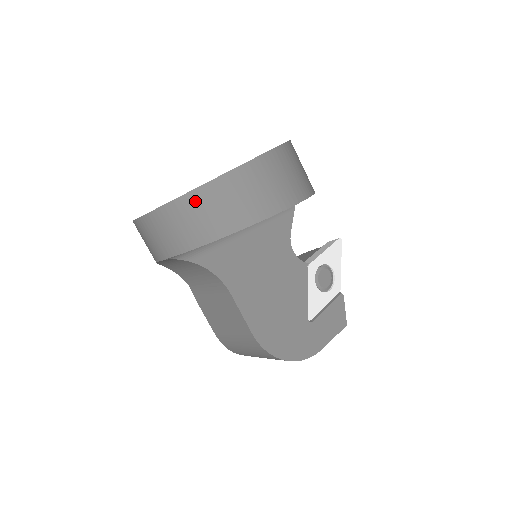
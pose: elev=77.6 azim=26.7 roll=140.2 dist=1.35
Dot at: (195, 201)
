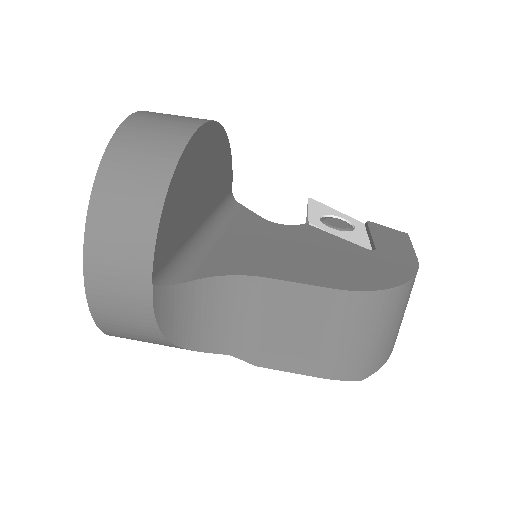
Dot at: (110, 177)
